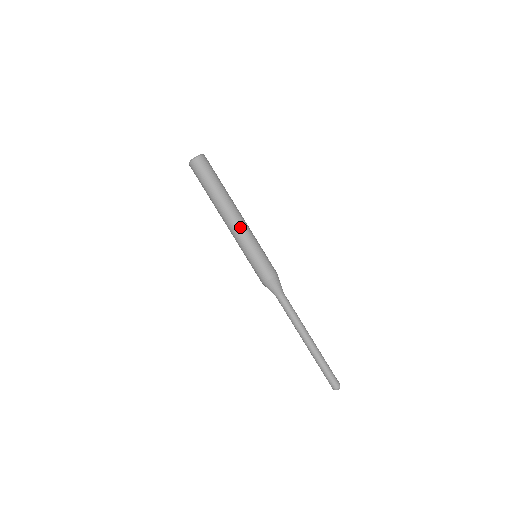
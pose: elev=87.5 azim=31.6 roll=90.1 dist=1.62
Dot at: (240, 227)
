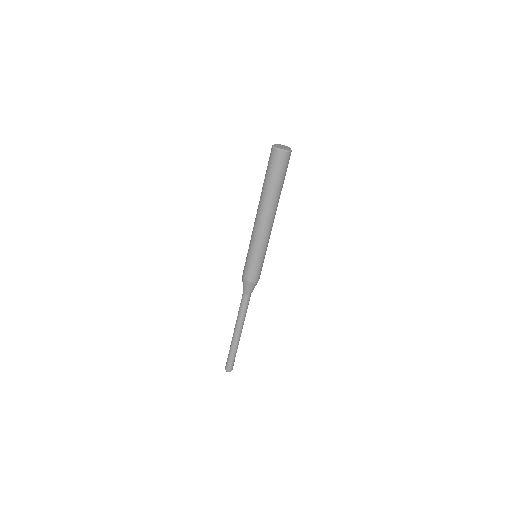
Dot at: (269, 232)
